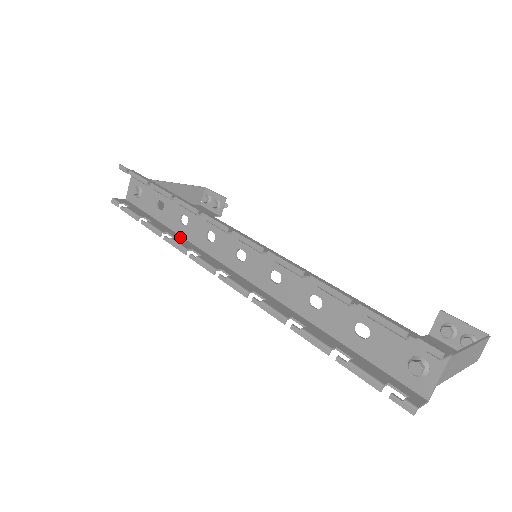
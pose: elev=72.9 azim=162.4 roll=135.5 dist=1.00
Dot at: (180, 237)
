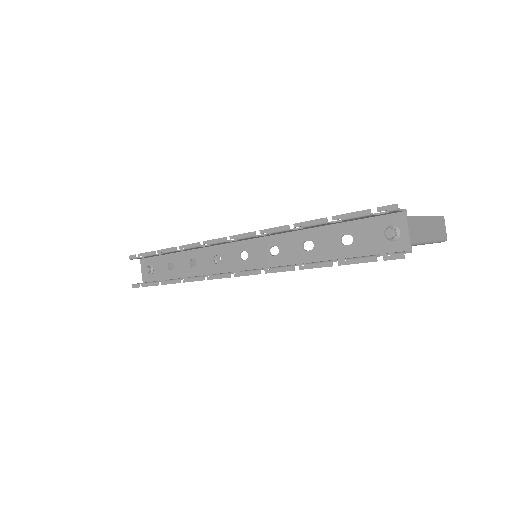
Dot at: (195, 276)
